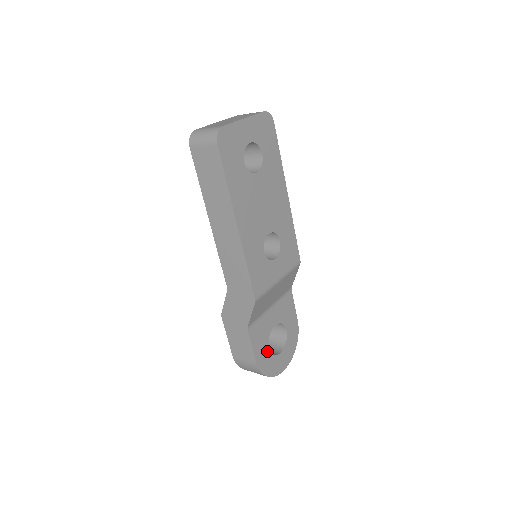
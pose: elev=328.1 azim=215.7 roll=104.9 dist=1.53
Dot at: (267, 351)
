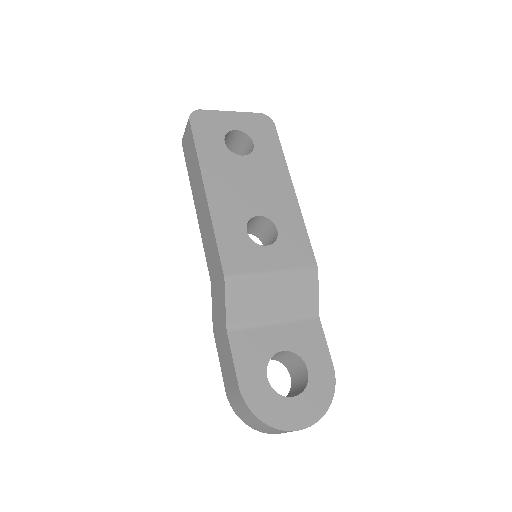
Dot at: (263, 380)
